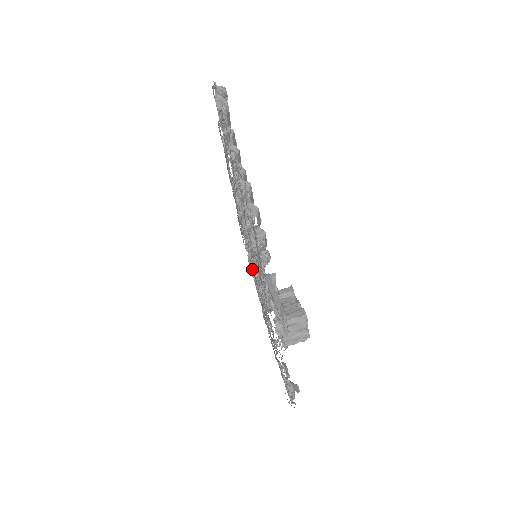
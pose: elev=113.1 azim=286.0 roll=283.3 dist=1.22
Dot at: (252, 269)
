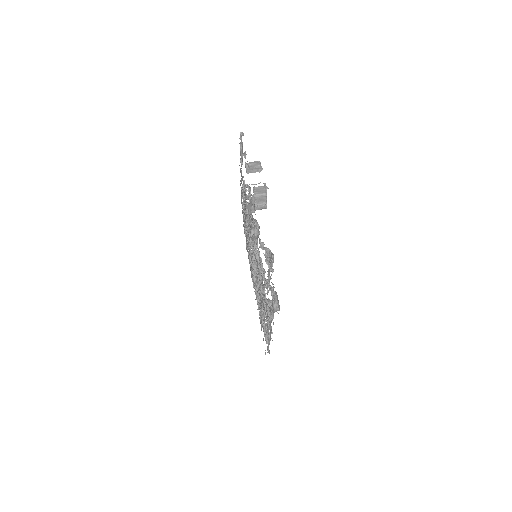
Dot at: (256, 282)
